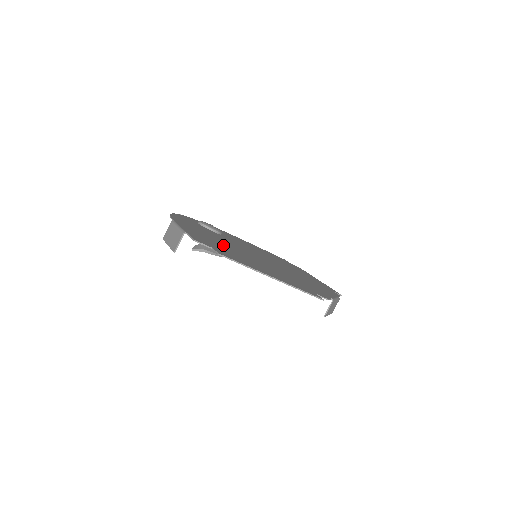
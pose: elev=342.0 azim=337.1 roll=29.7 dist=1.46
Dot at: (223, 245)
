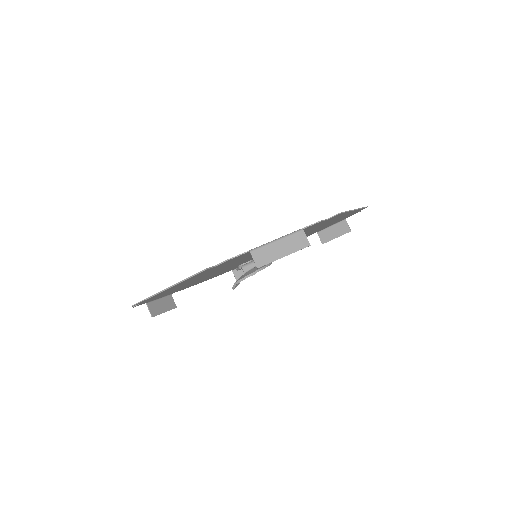
Dot at: occluded
